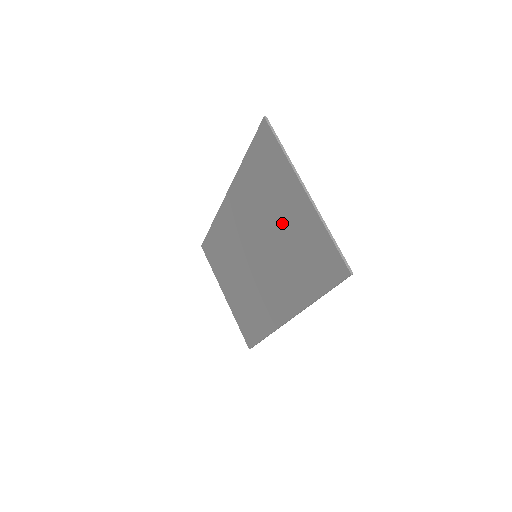
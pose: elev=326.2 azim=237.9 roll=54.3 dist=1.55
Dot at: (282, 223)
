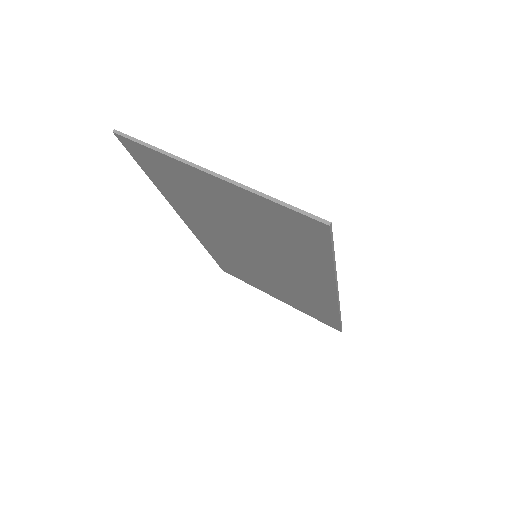
Dot at: (233, 216)
